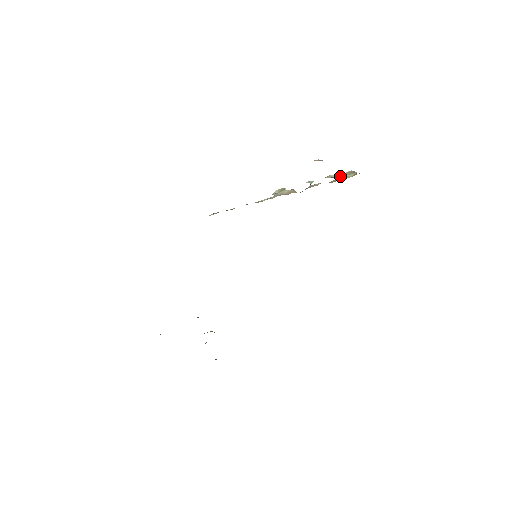
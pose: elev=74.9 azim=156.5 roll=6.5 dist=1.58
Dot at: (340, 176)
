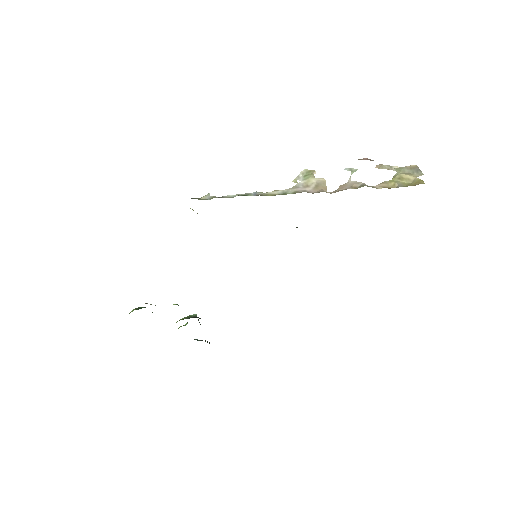
Dot at: (396, 173)
